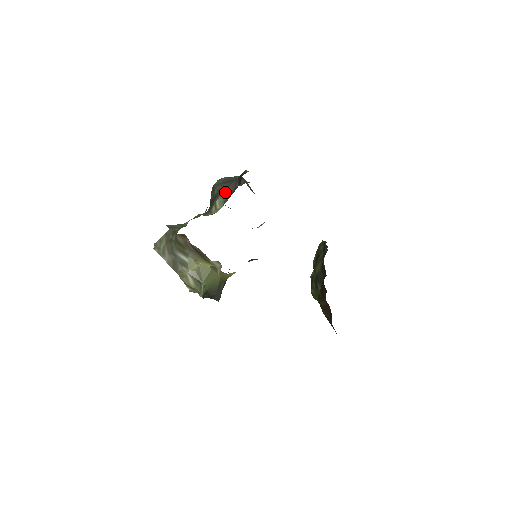
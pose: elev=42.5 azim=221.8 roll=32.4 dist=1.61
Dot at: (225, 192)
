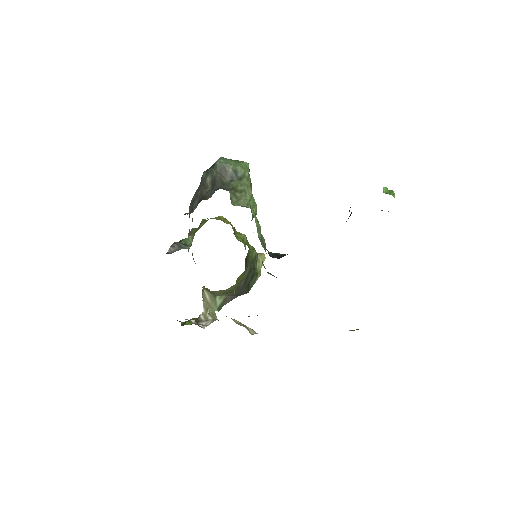
Dot at: occluded
